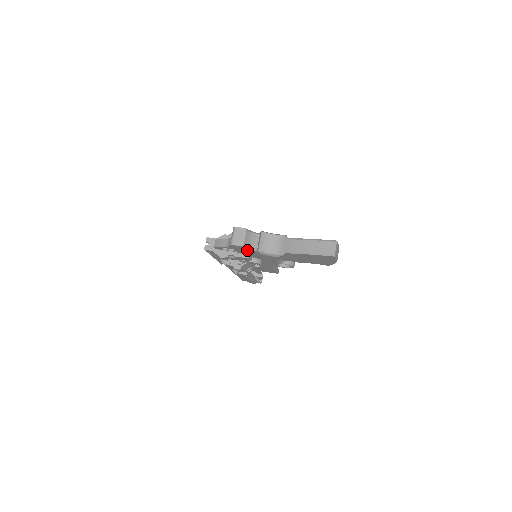
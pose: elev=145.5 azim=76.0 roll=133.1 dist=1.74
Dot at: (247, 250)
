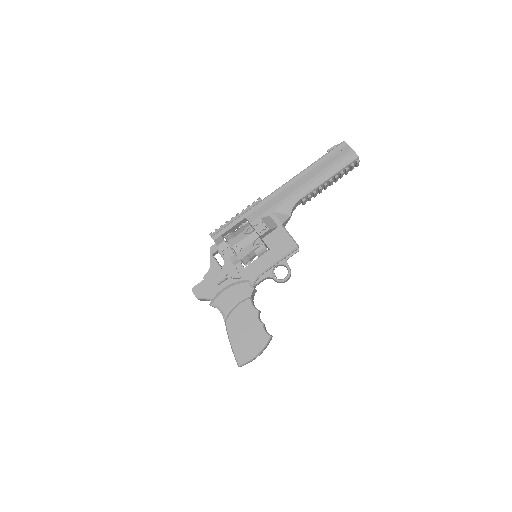
Dot at: occluded
